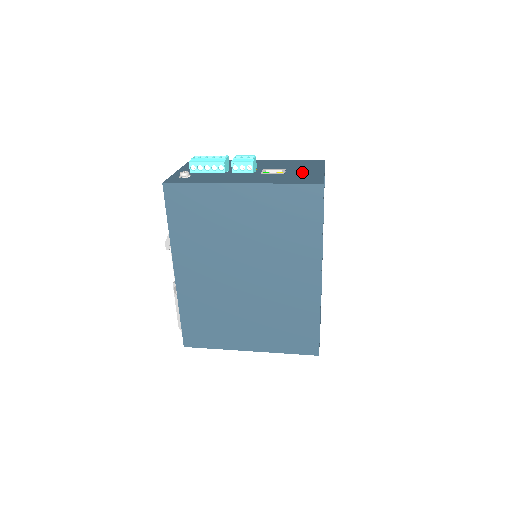
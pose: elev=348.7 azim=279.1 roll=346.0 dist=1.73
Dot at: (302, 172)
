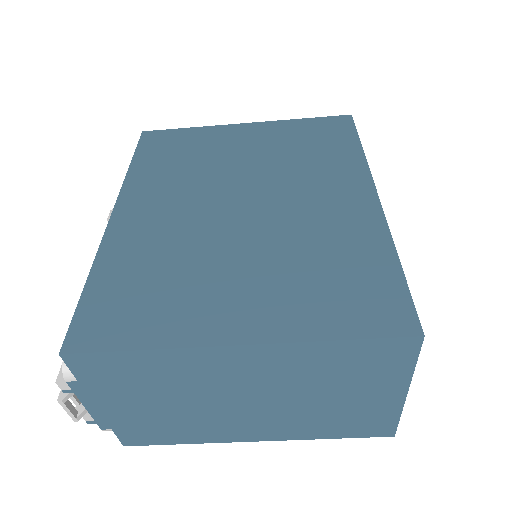
Dot at: occluded
